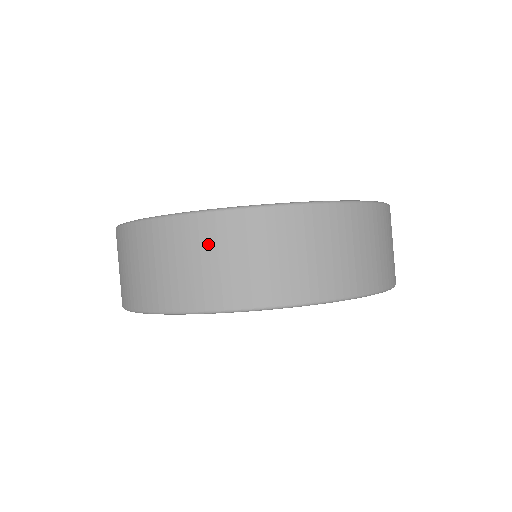
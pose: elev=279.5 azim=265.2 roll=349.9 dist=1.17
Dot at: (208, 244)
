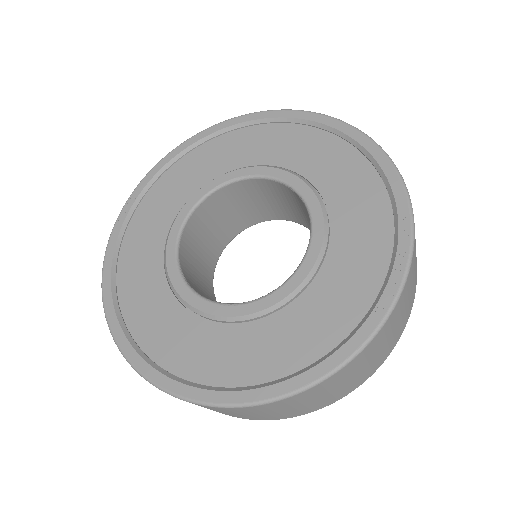
Dot at: occluded
